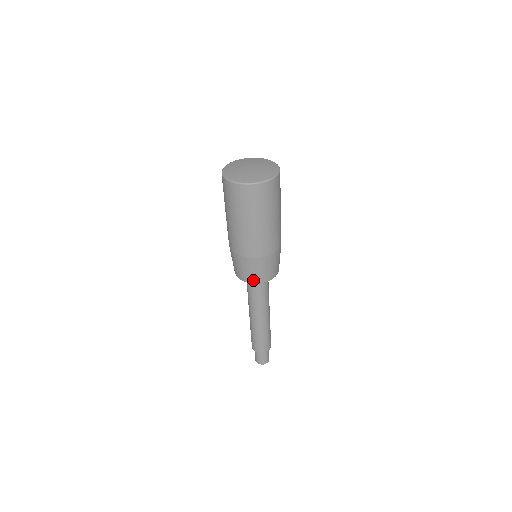
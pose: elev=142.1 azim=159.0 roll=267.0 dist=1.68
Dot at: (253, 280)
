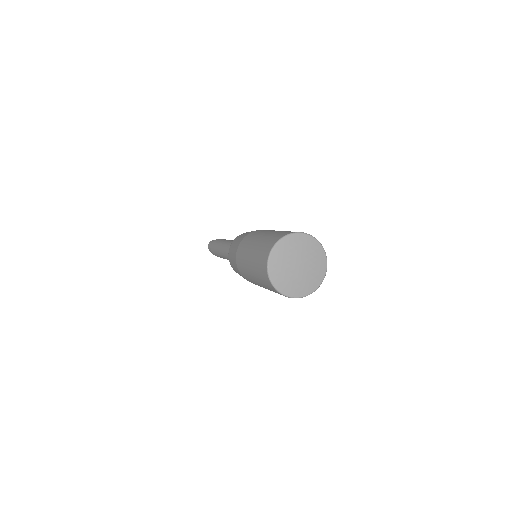
Dot at: occluded
